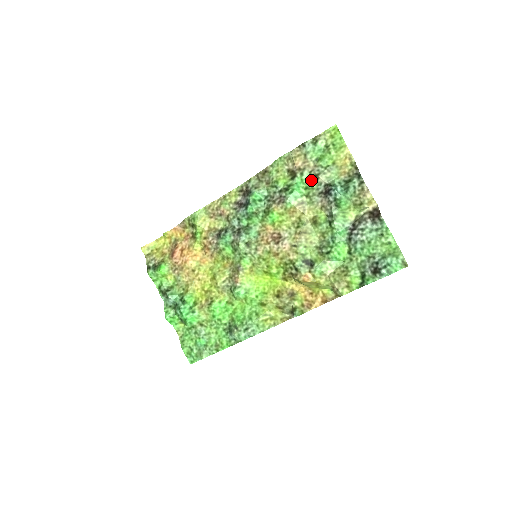
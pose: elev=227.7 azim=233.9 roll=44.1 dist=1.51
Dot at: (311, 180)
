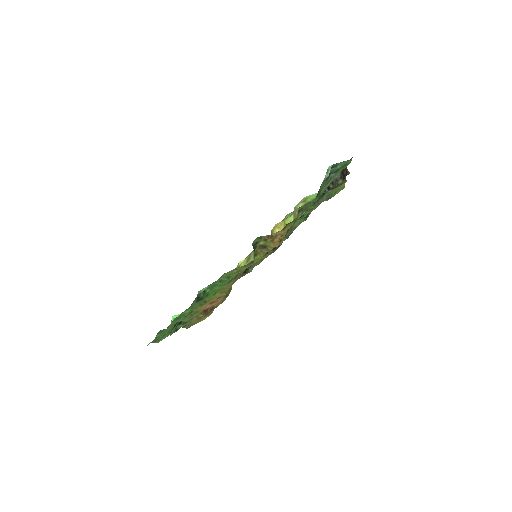
Dot at: occluded
